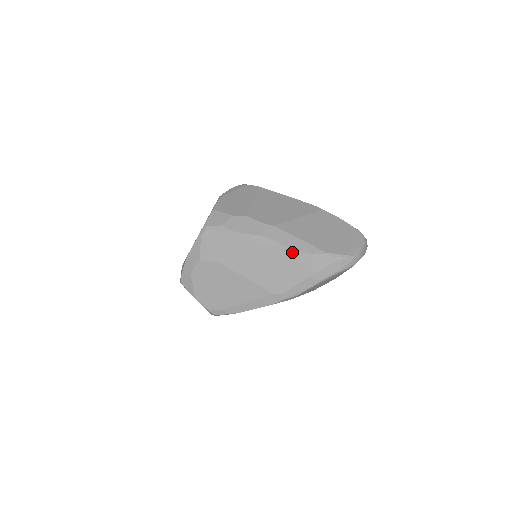
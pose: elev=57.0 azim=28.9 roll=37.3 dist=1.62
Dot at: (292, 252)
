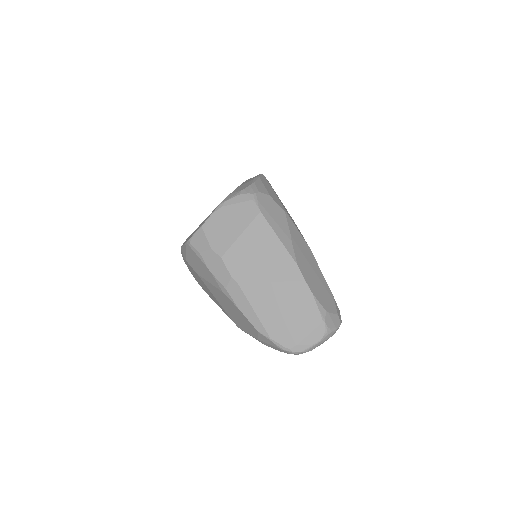
Dot at: (244, 317)
